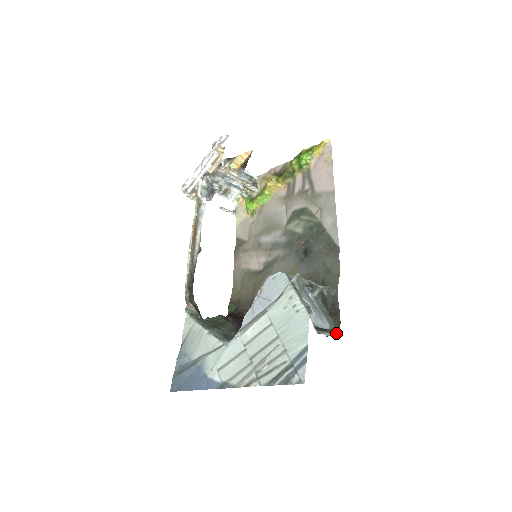
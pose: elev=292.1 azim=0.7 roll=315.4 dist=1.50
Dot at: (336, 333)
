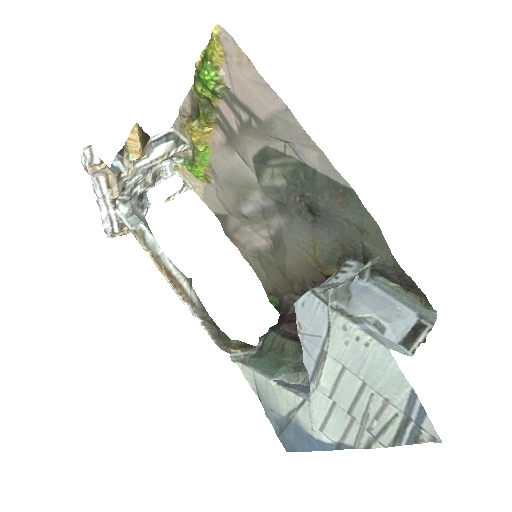
Dot at: (430, 317)
